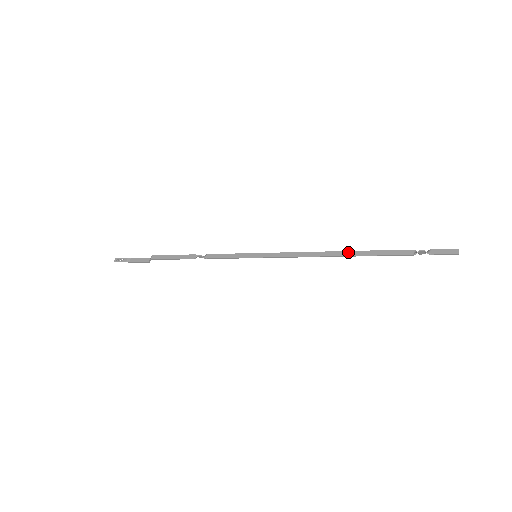
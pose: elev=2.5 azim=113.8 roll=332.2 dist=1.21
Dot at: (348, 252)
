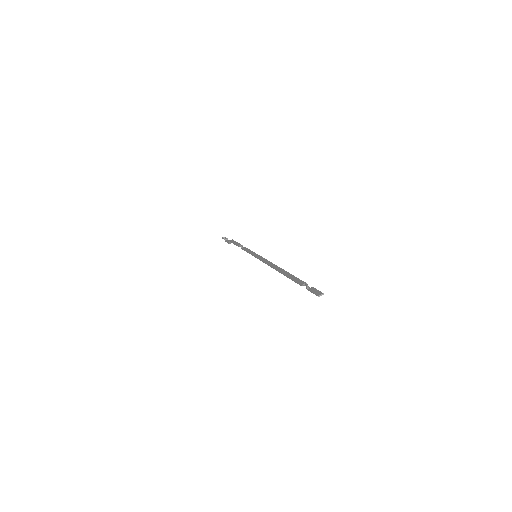
Dot at: (283, 270)
